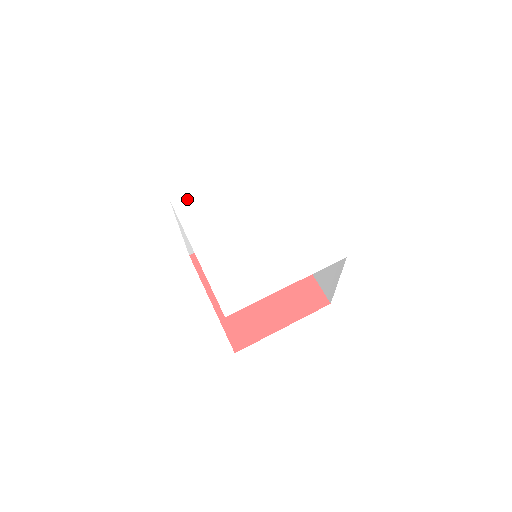
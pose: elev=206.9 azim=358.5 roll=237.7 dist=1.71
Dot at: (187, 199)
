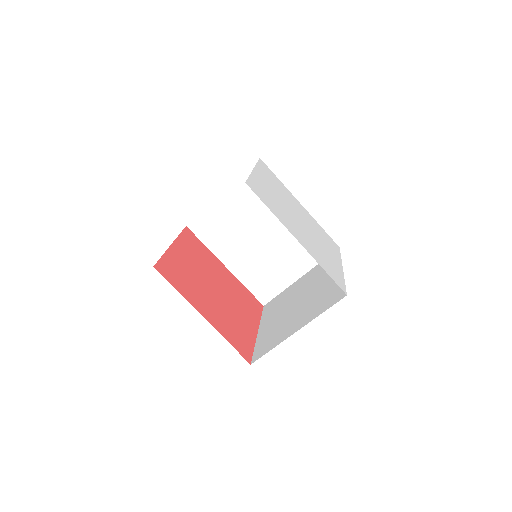
Dot at: (253, 184)
